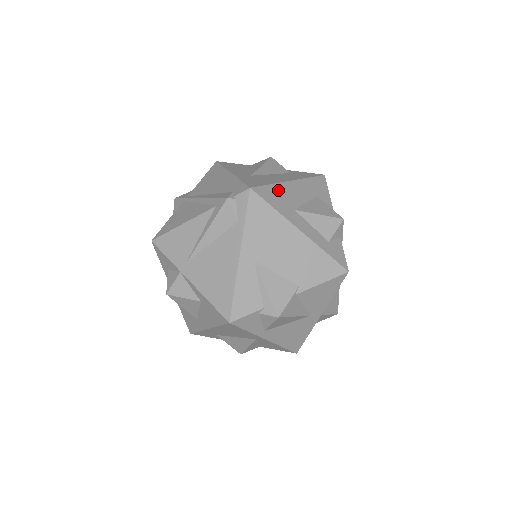
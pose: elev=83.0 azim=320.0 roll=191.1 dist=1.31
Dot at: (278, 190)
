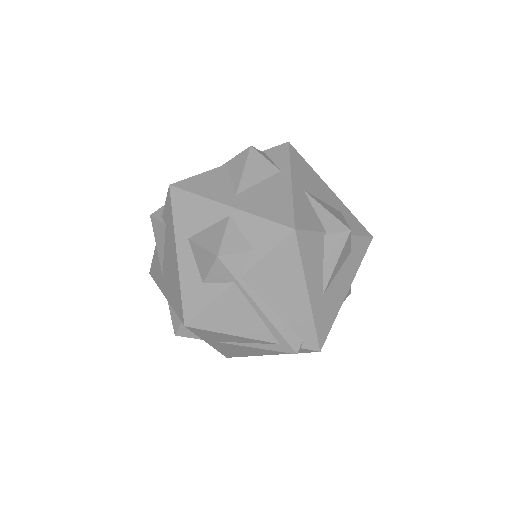
Dot at: occluded
